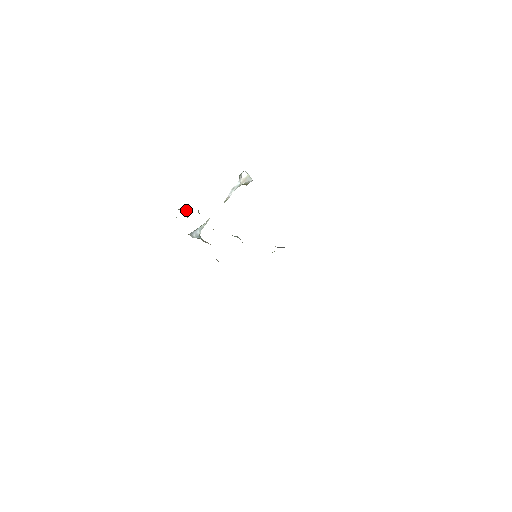
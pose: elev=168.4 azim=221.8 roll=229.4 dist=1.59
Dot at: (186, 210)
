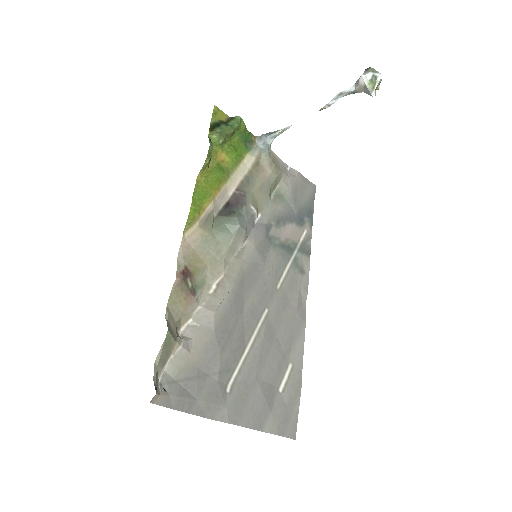
Dot at: (217, 137)
